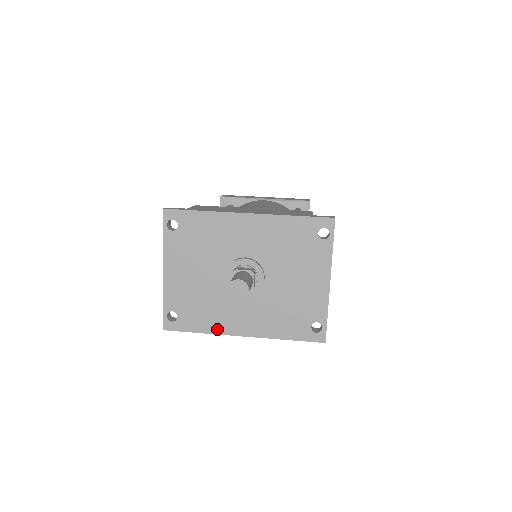
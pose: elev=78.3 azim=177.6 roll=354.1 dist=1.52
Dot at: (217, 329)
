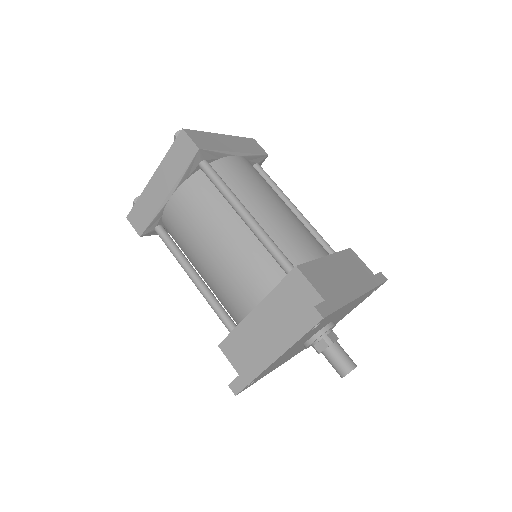
Dot at: (271, 371)
